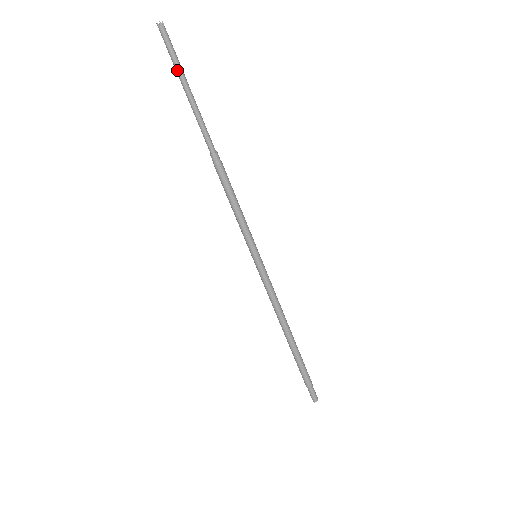
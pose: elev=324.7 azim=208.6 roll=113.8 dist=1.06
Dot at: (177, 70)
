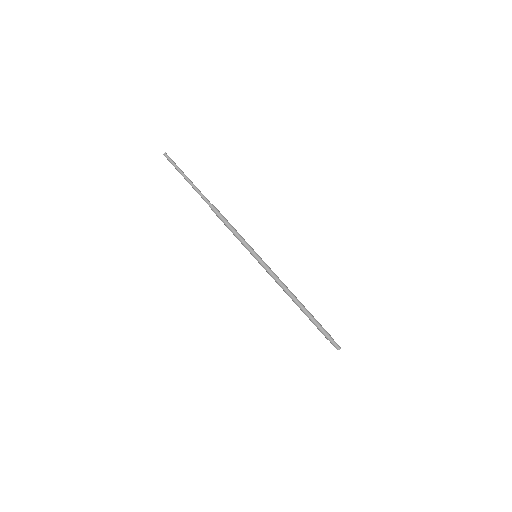
Dot at: (179, 171)
